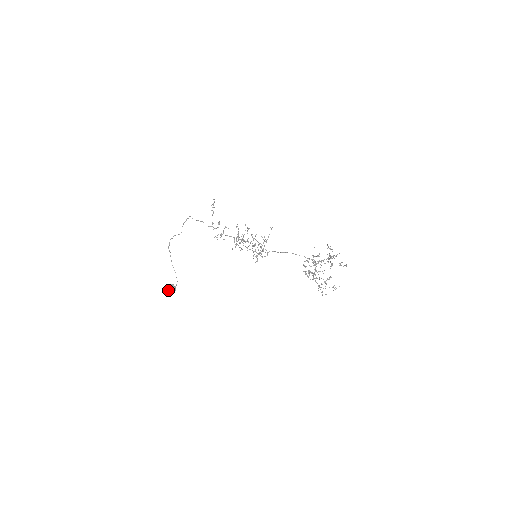
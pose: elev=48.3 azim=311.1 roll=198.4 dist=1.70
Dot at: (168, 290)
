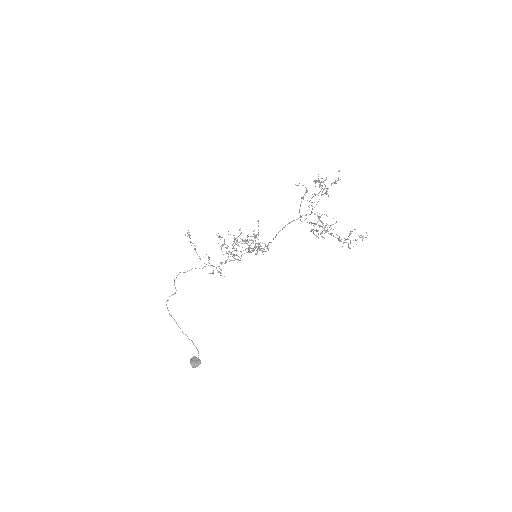
Dot at: (191, 365)
